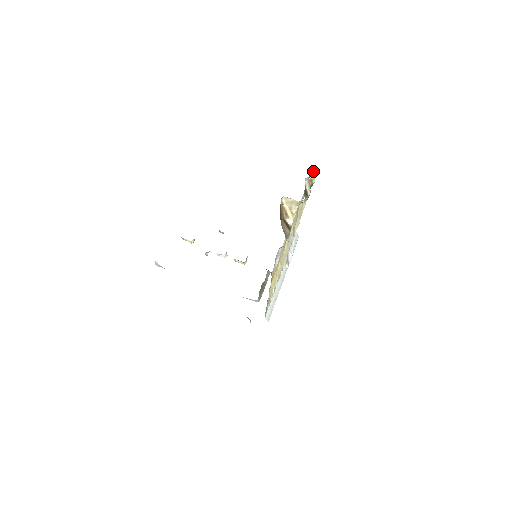
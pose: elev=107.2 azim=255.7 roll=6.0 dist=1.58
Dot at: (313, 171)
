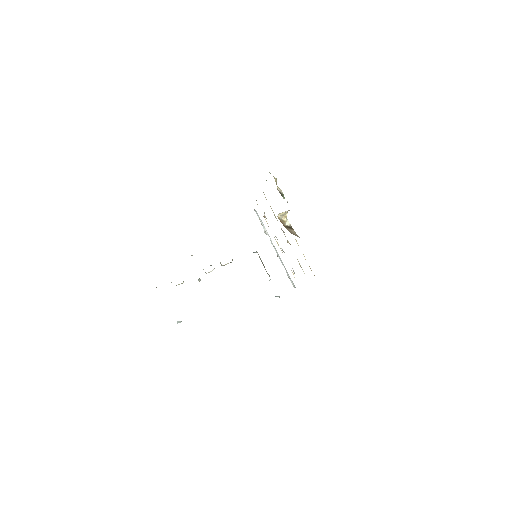
Dot at: occluded
